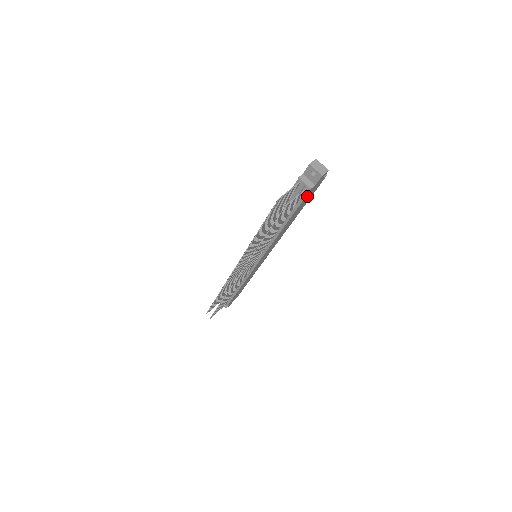
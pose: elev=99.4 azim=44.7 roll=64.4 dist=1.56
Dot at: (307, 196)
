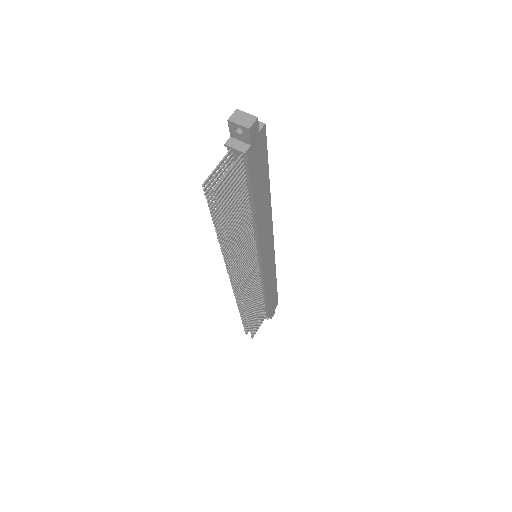
Dot at: (253, 163)
